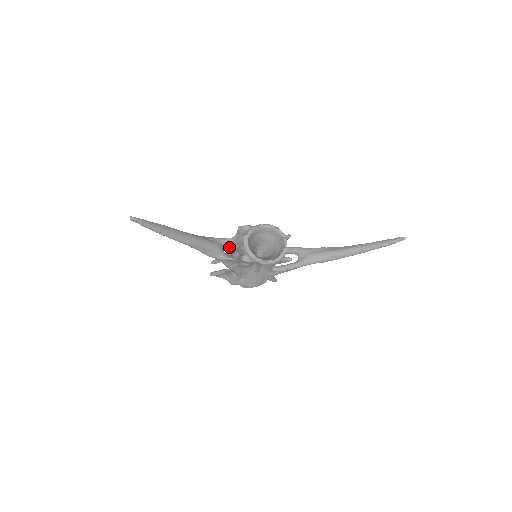
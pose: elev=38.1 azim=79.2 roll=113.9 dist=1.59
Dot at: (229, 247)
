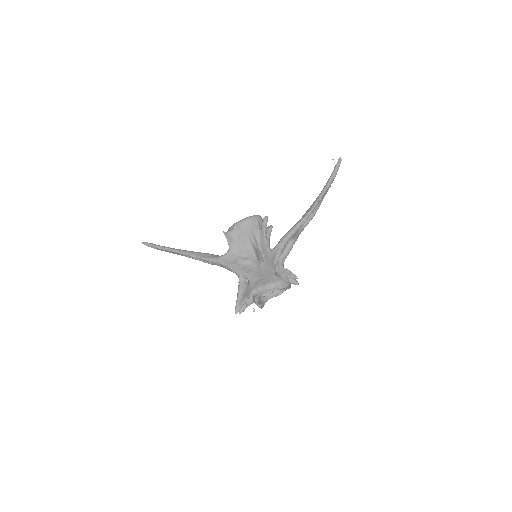
Dot at: occluded
